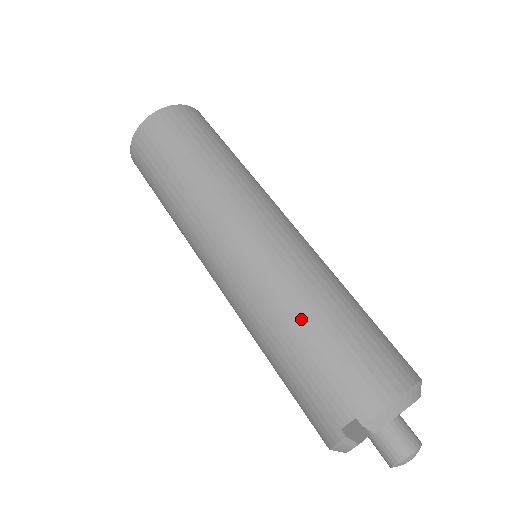
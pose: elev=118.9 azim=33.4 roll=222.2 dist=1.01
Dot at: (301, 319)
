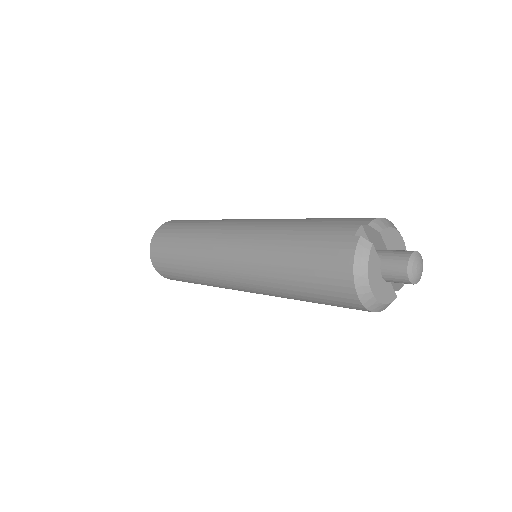
Dot at: (302, 220)
